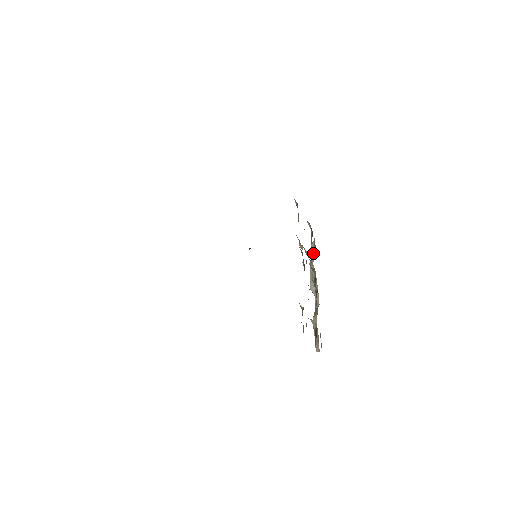
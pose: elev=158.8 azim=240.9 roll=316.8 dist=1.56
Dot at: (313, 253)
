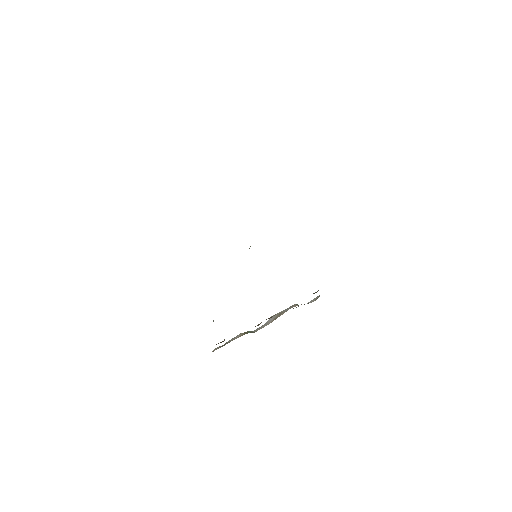
Dot at: (311, 302)
